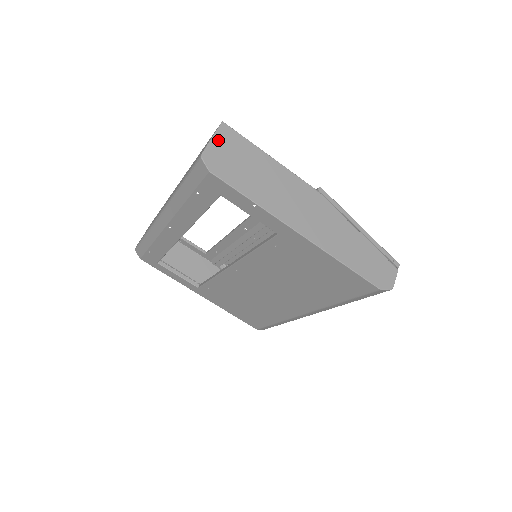
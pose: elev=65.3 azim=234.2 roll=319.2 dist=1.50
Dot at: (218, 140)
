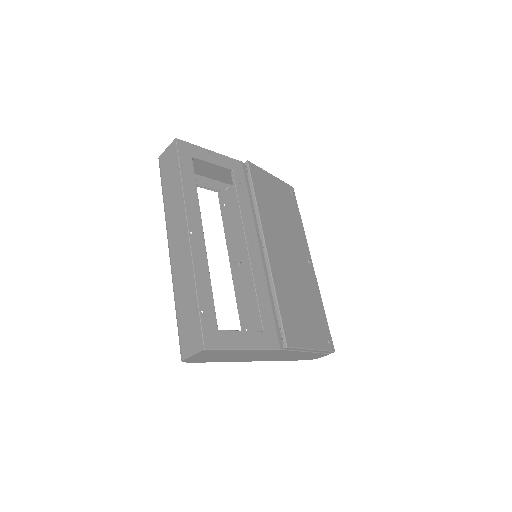
Dot at: (198, 355)
